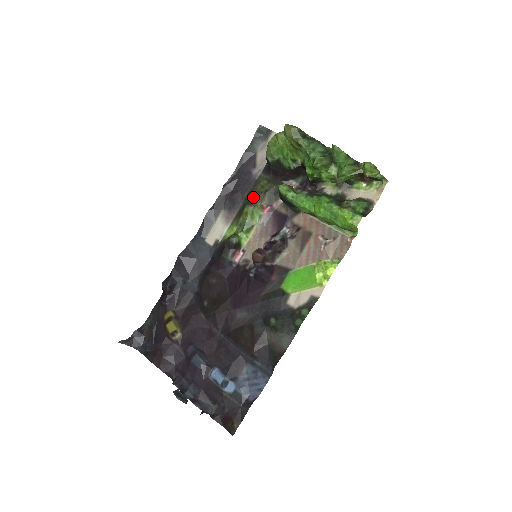
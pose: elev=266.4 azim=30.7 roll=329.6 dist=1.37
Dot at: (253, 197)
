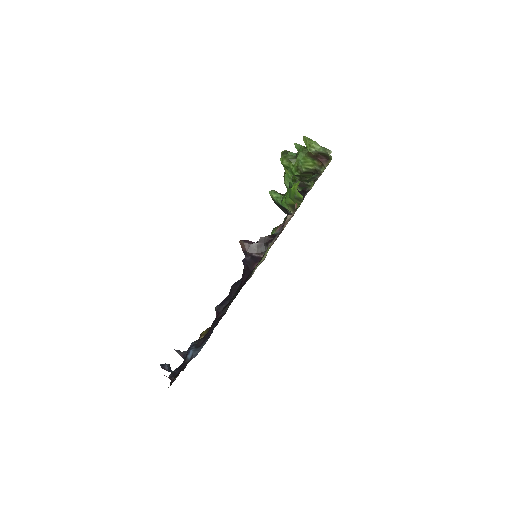
Dot at: occluded
